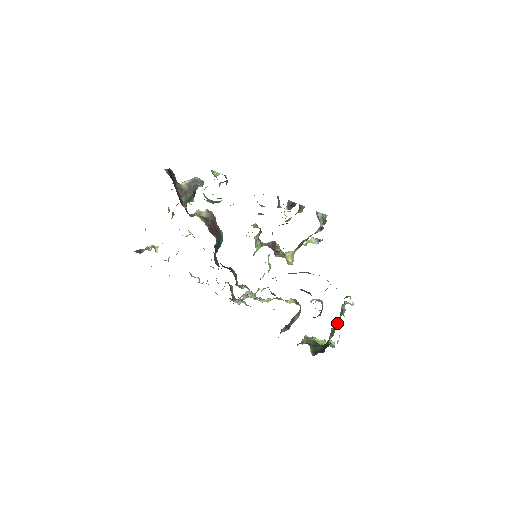
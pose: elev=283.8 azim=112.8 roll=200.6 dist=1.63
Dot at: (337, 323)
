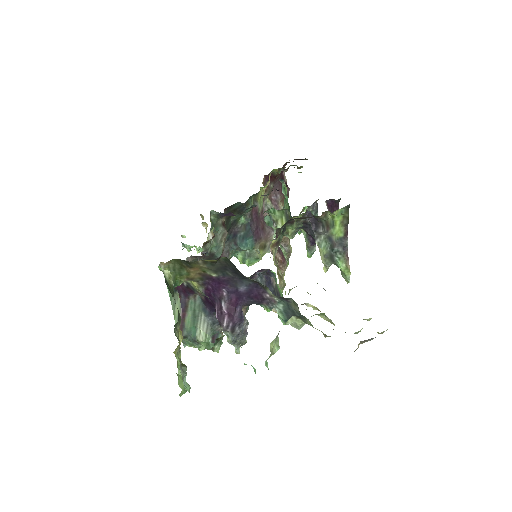
Dot at: occluded
